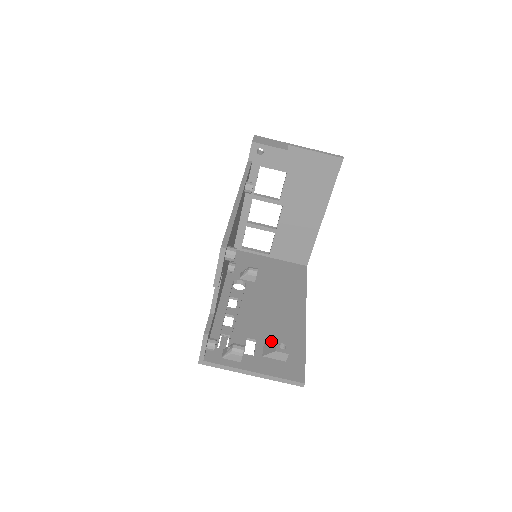
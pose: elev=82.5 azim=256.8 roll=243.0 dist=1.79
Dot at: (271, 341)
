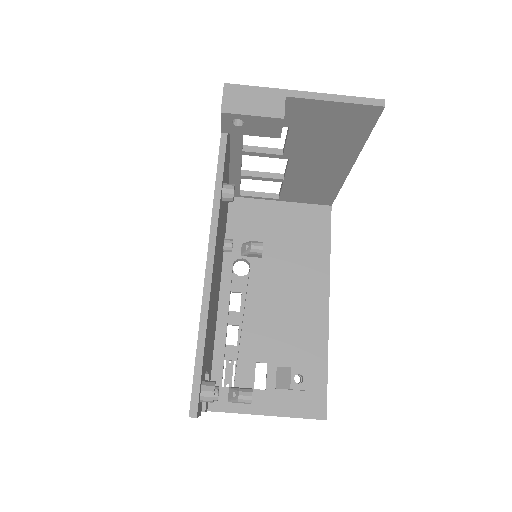
Dot at: (285, 369)
